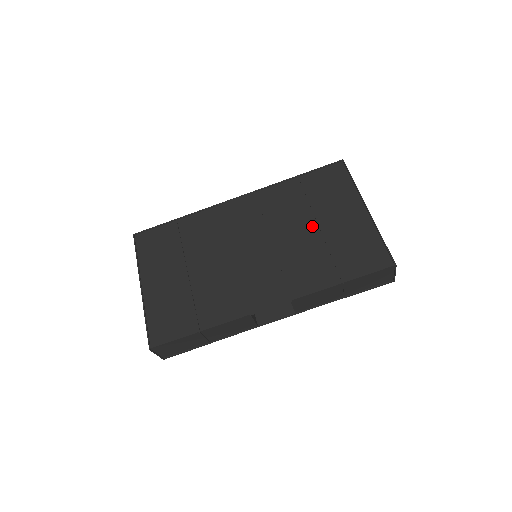
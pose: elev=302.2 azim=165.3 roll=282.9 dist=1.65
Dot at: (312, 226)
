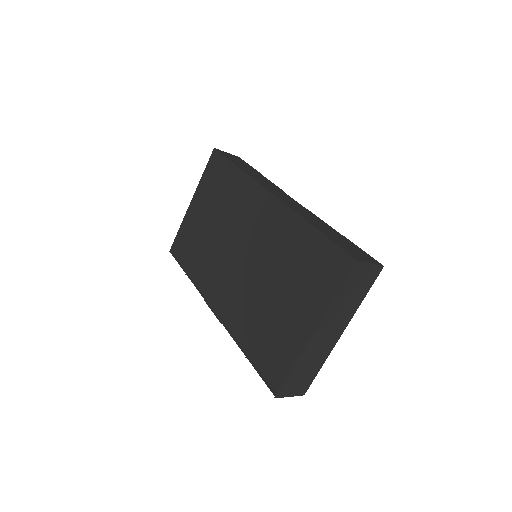
Dot at: (276, 290)
